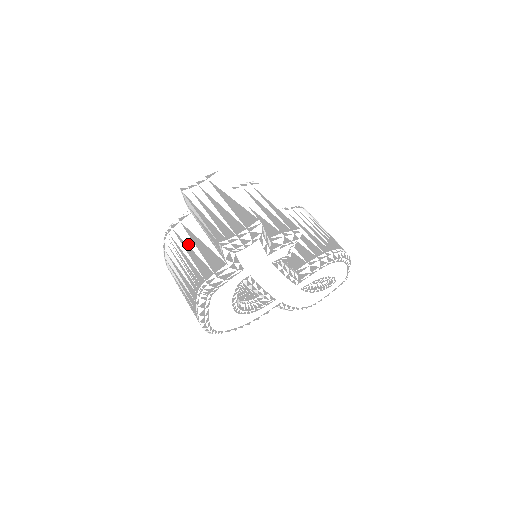
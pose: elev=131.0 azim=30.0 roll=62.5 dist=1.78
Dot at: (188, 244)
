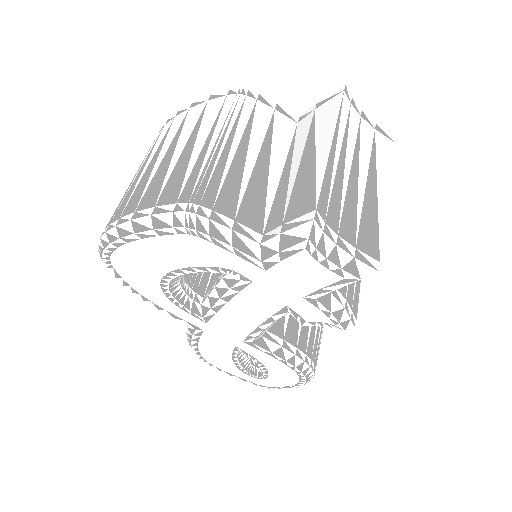
Dot at: (252, 141)
